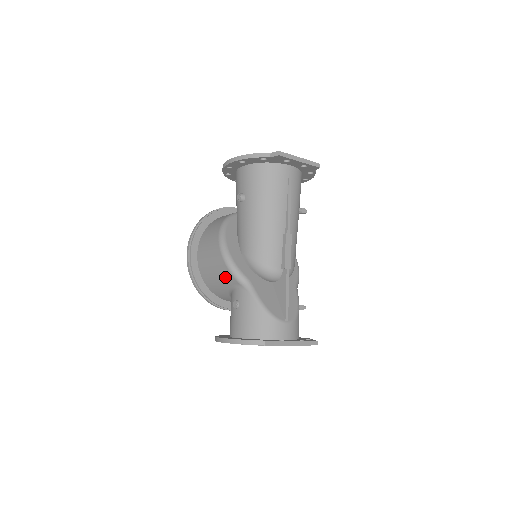
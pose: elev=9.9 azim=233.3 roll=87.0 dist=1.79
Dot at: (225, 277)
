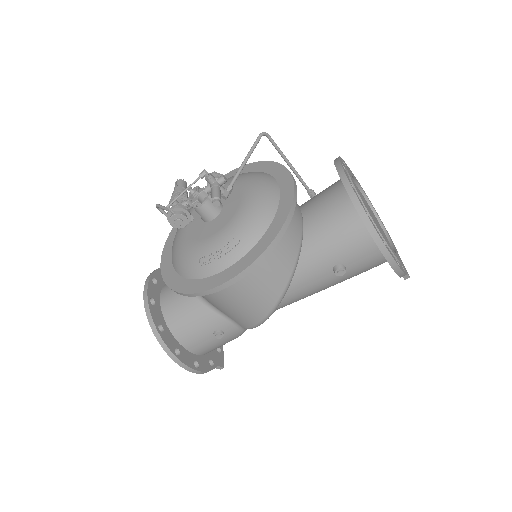
Dot at: (238, 319)
